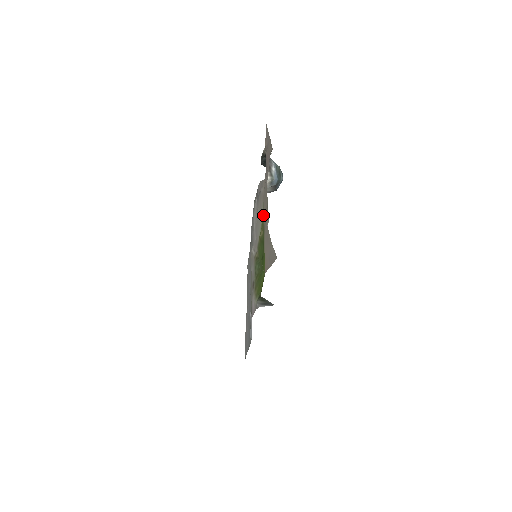
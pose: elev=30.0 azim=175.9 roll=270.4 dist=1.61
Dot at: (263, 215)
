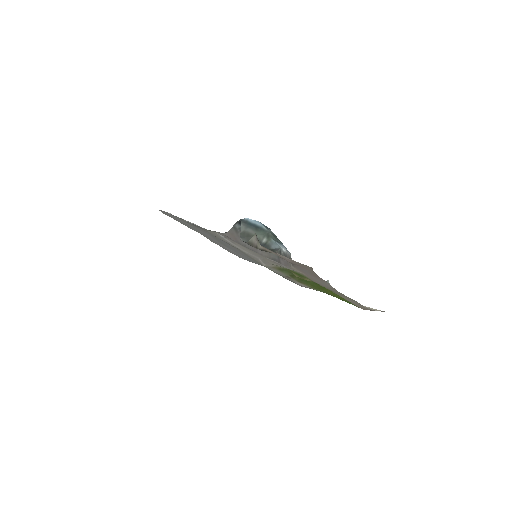
Dot at: occluded
